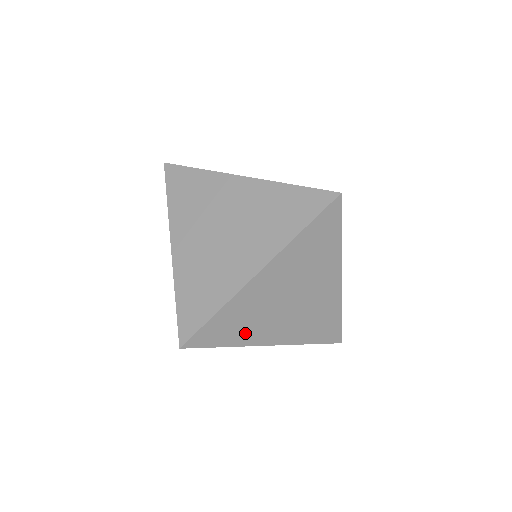
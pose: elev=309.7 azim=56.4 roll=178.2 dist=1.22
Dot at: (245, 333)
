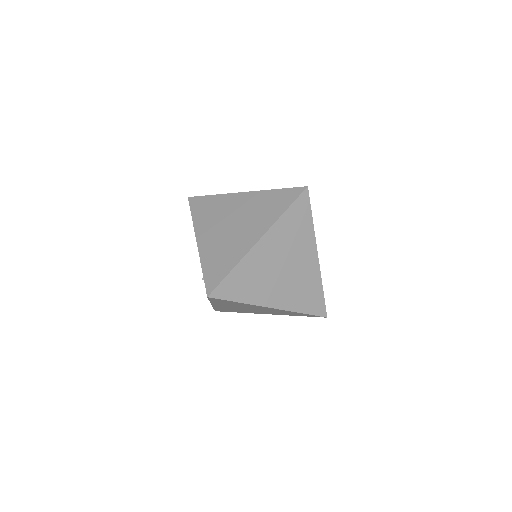
Dot at: (253, 292)
